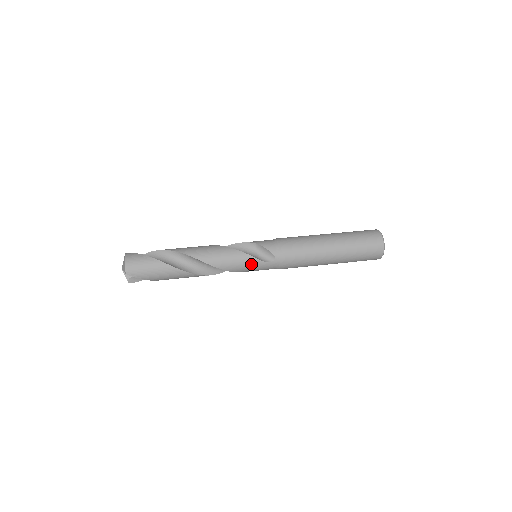
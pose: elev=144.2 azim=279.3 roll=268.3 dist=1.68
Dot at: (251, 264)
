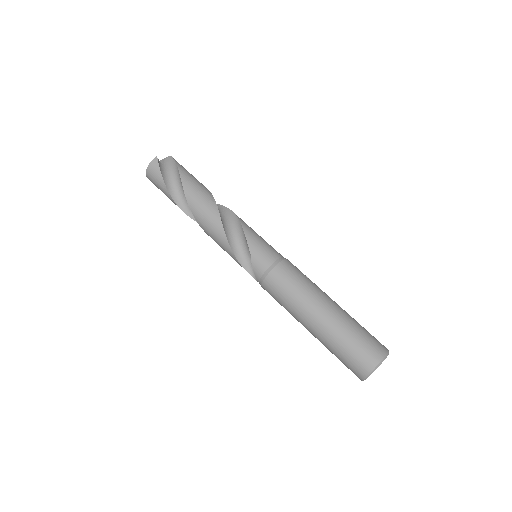
Dot at: occluded
